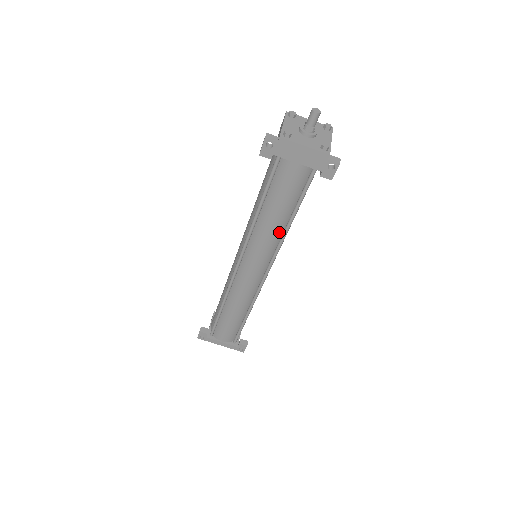
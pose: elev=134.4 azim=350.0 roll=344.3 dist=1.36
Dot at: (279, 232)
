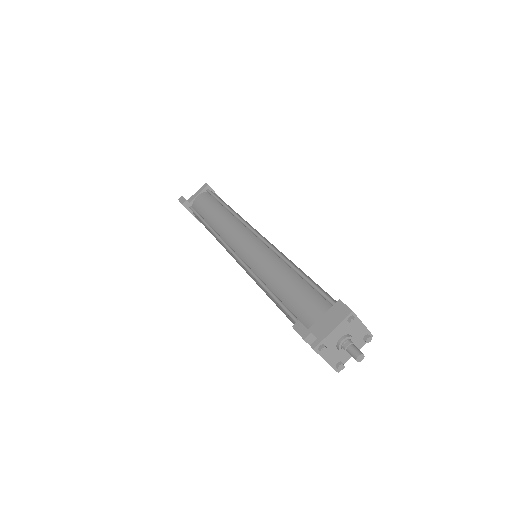
Dot at: occluded
